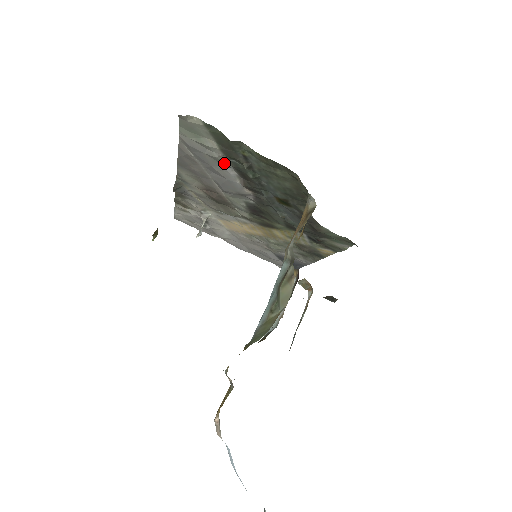
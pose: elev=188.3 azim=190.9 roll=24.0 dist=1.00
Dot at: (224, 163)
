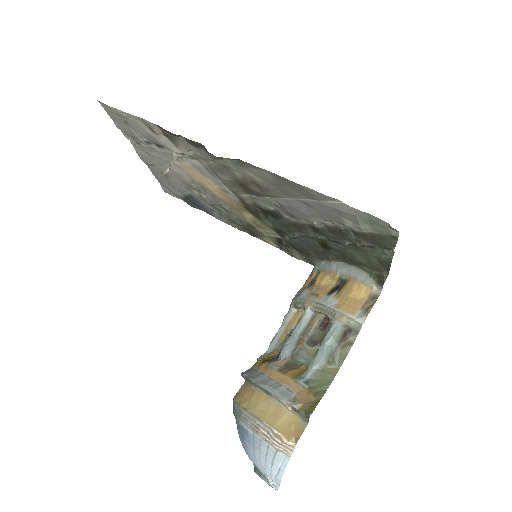
Dot at: (337, 223)
